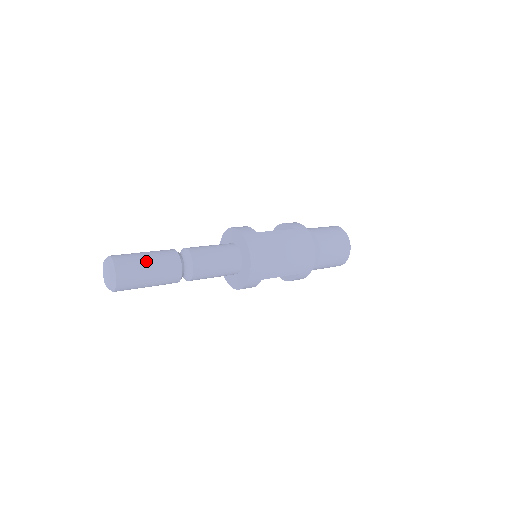
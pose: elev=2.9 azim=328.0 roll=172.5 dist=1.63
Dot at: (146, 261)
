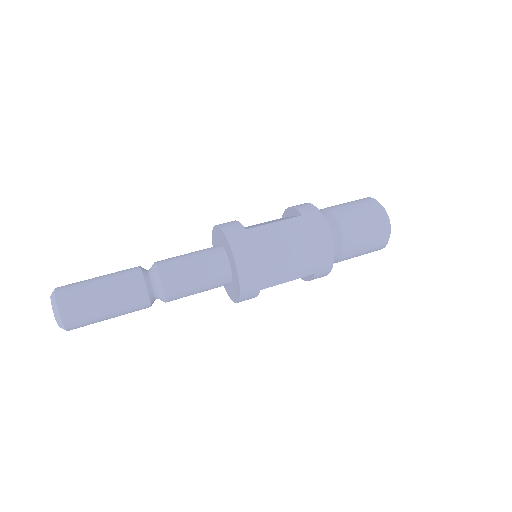
Dot at: (98, 290)
